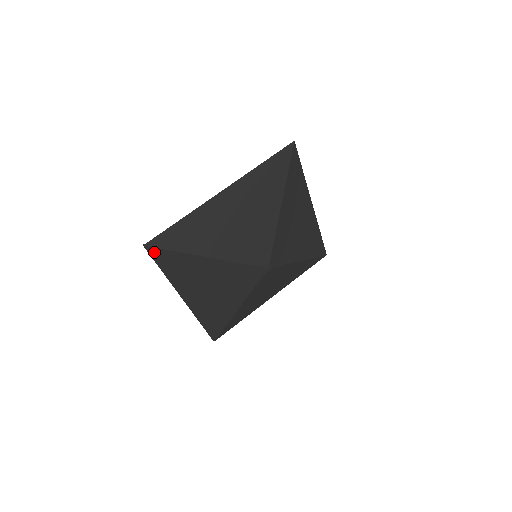
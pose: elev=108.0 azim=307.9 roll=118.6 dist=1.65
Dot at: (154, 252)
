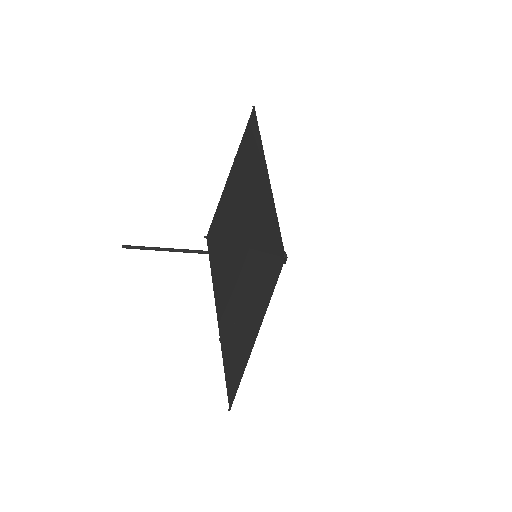
Dot at: occluded
